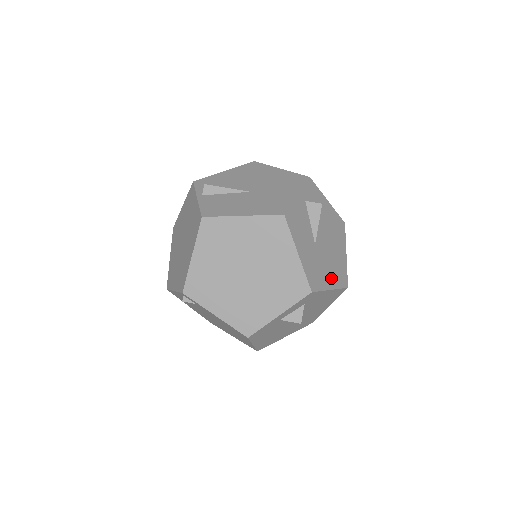
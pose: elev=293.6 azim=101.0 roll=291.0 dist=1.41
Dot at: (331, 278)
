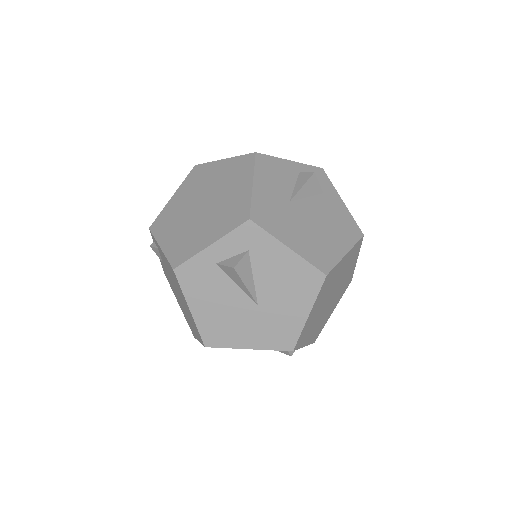
Dot at: (297, 242)
